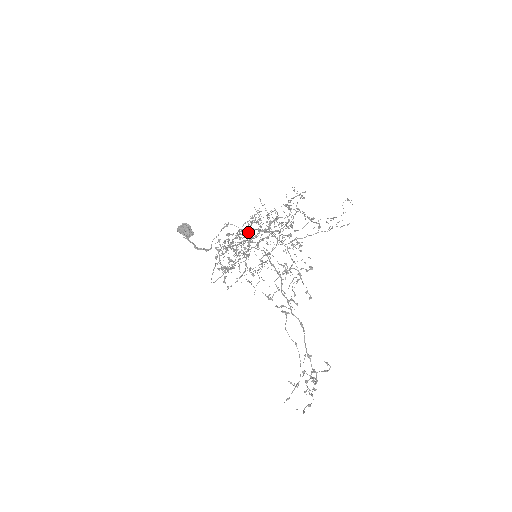
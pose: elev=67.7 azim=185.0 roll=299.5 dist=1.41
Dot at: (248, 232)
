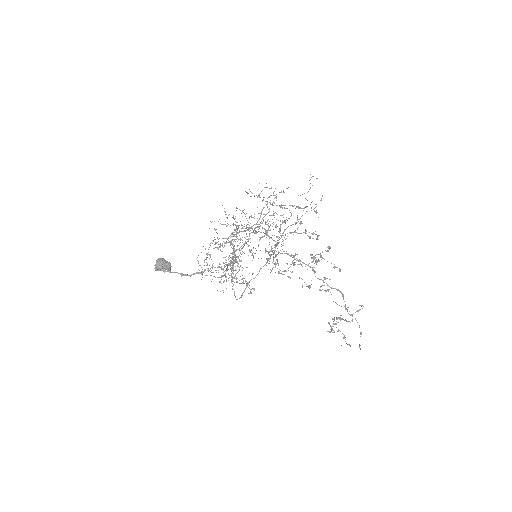
Dot at: (235, 239)
